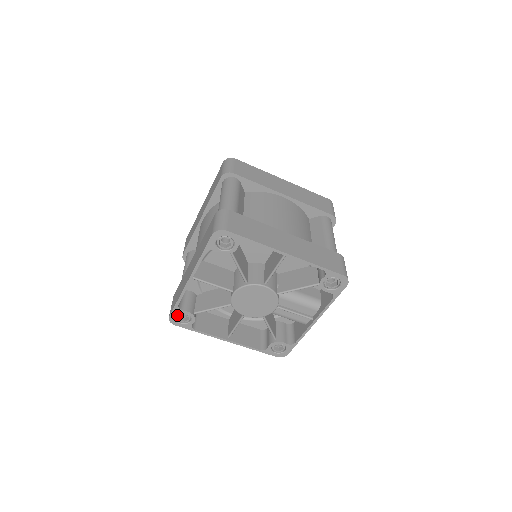
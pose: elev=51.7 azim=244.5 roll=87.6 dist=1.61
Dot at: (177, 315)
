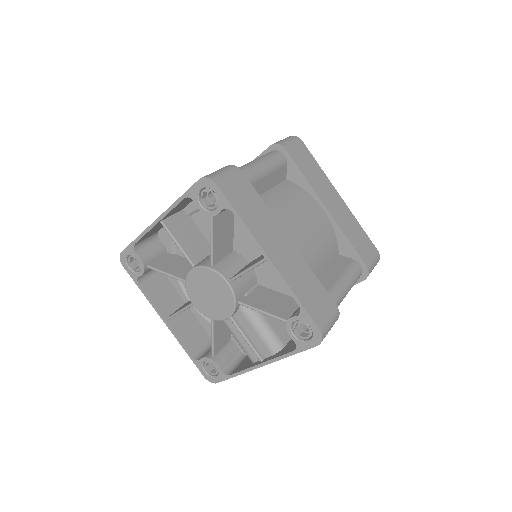
Dot at: (130, 256)
